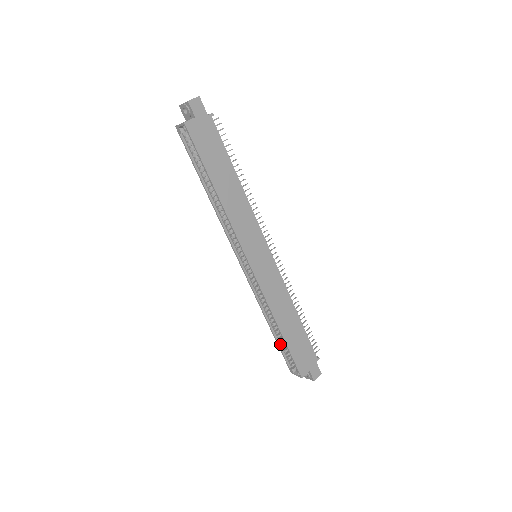
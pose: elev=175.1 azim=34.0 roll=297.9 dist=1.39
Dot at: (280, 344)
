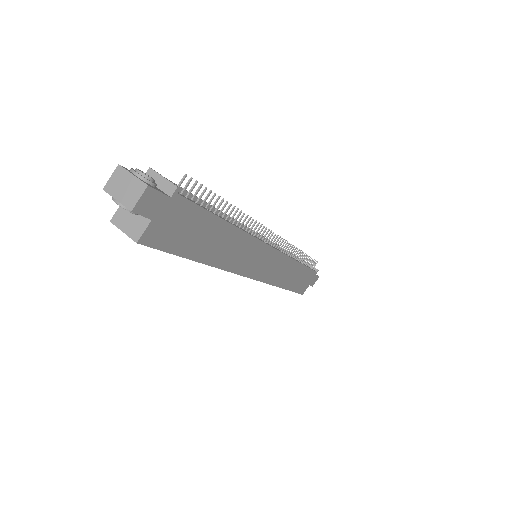
Dot at: occluded
